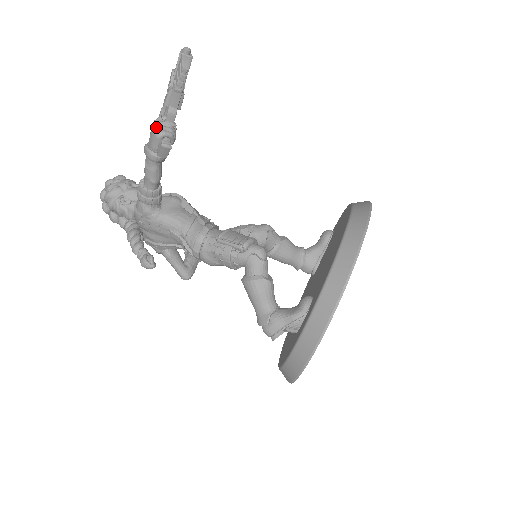
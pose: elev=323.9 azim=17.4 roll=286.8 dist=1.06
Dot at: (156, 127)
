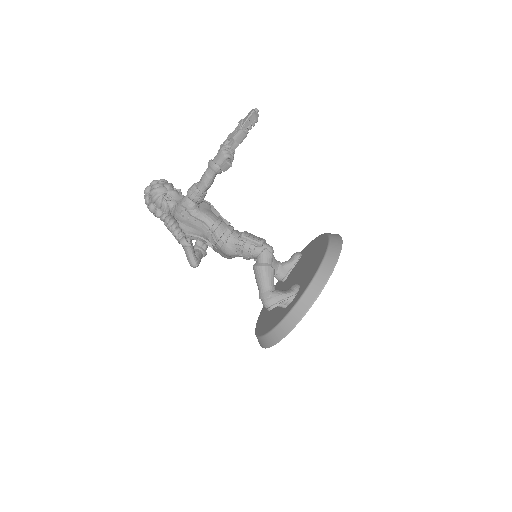
Dot at: (225, 150)
